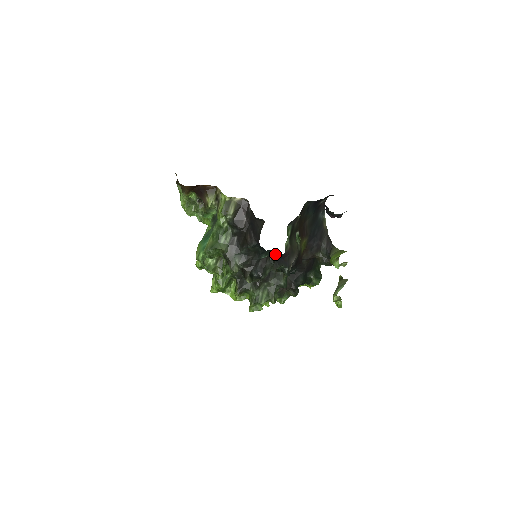
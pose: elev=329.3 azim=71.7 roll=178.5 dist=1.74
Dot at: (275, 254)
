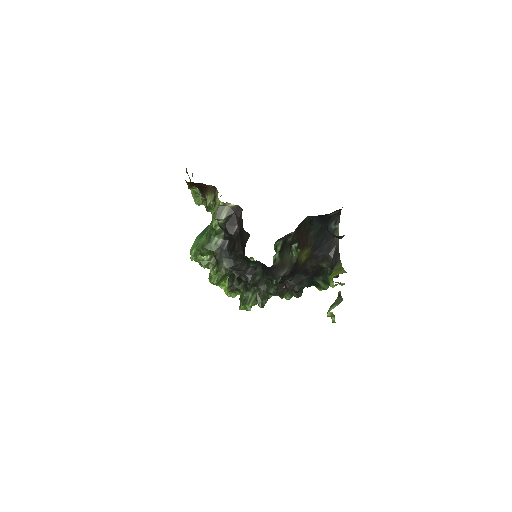
Dot at: (263, 265)
